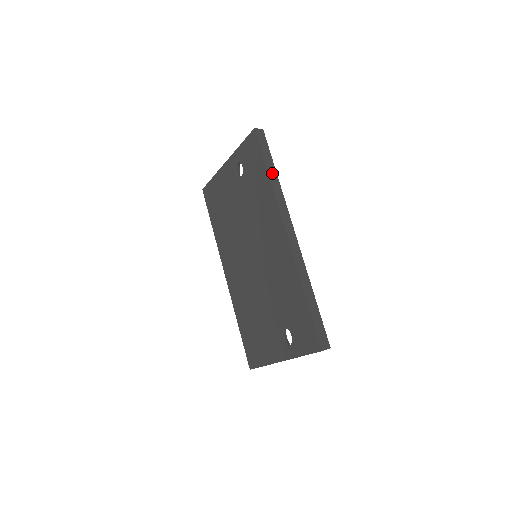
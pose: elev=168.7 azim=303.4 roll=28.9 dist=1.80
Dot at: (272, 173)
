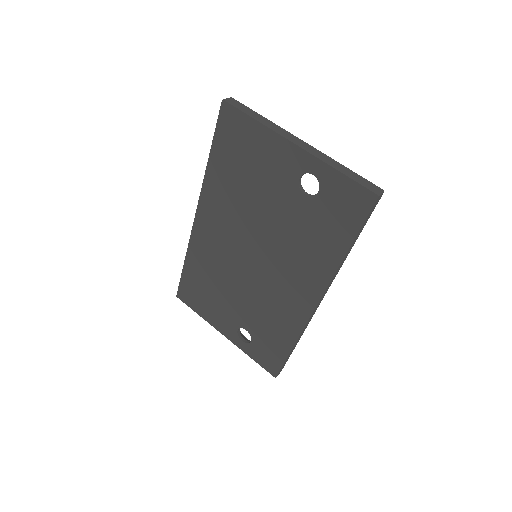
Dot at: (350, 248)
